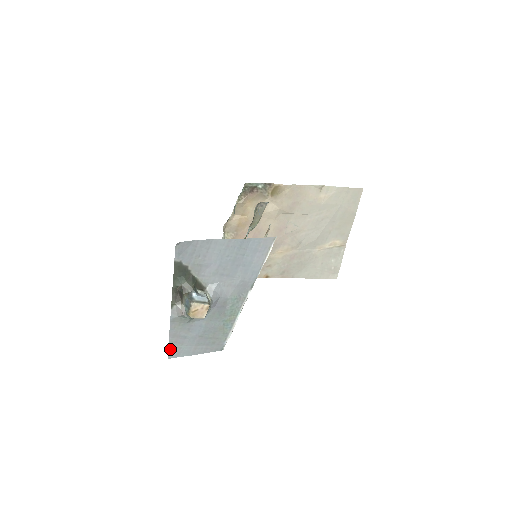
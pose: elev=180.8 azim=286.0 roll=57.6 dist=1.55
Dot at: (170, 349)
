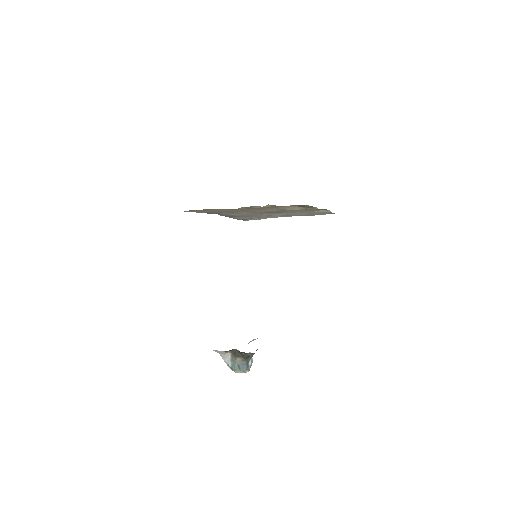
Dot at: occluded
